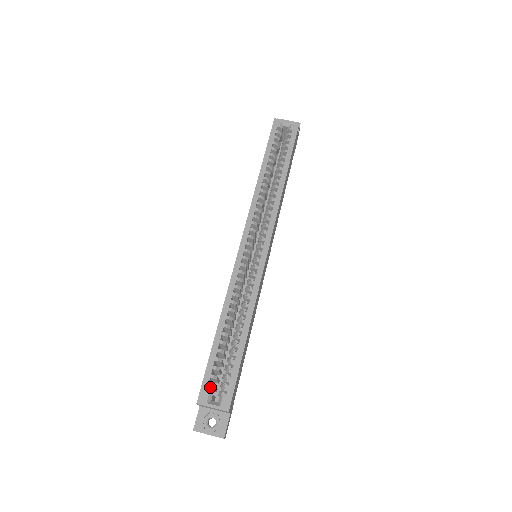
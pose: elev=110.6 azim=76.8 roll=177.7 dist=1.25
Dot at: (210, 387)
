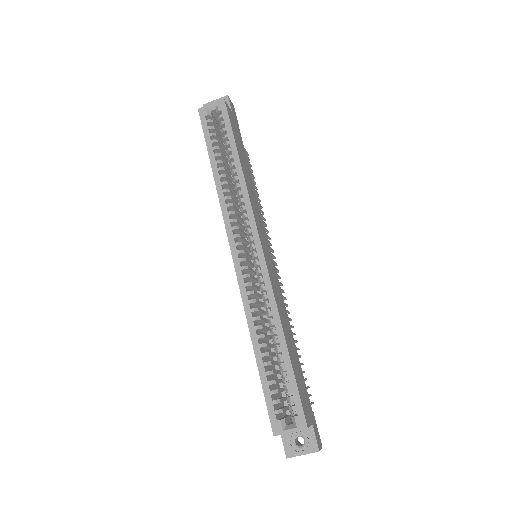
Dot at: occluded
